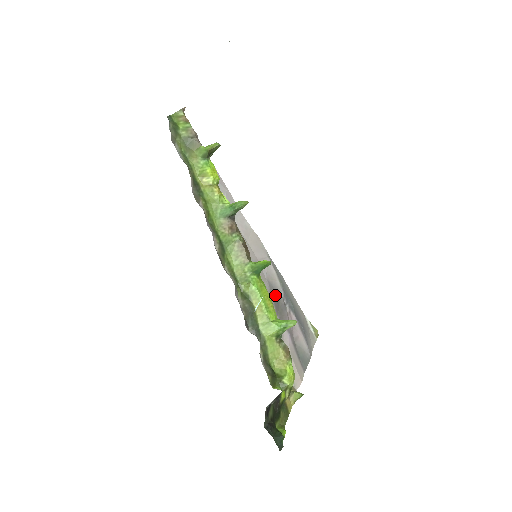
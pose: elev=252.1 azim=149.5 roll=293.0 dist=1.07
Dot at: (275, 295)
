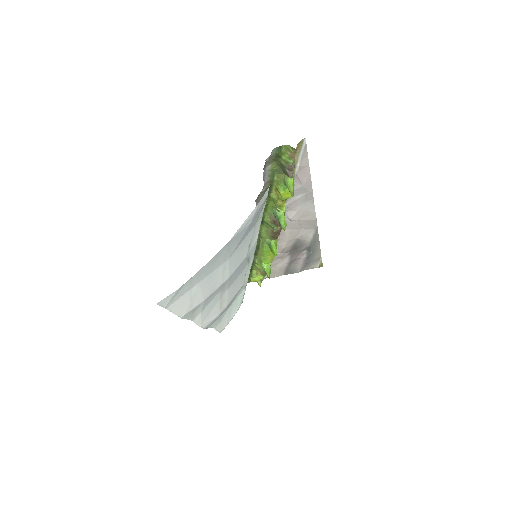
Dot at: (298, 245)
